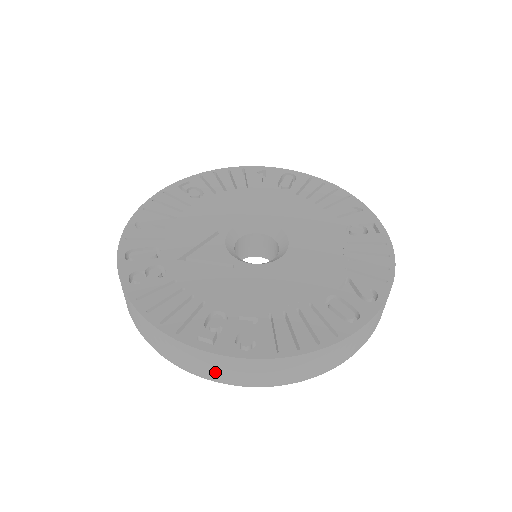
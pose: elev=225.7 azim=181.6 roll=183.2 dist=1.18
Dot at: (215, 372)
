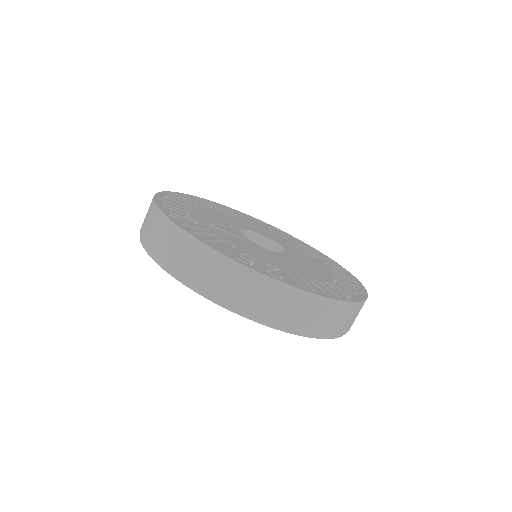
Dot at: (240, 295)
